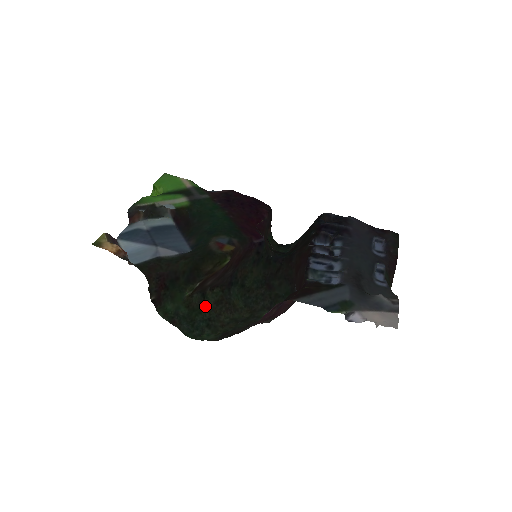
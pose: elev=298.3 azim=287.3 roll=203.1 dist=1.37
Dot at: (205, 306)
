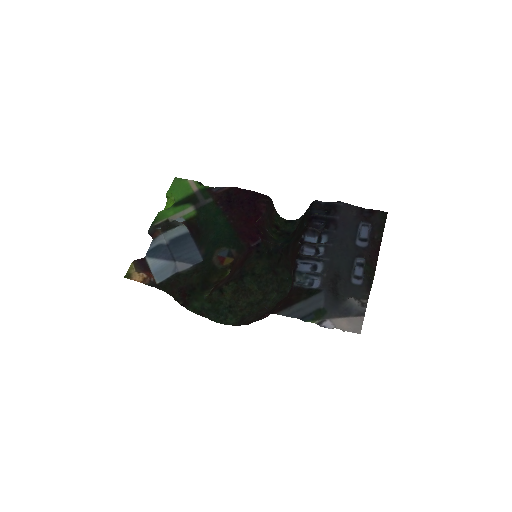
Dot at: (225, 297)
